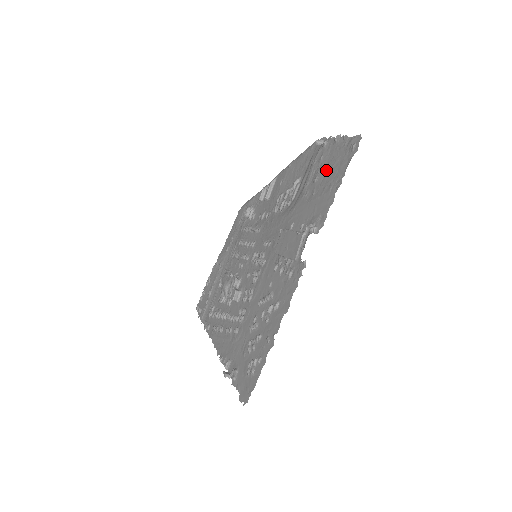
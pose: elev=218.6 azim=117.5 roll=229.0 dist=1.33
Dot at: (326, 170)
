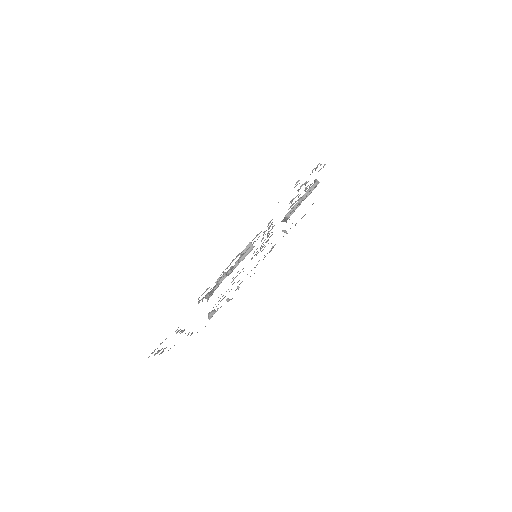
Dot at: occluded
